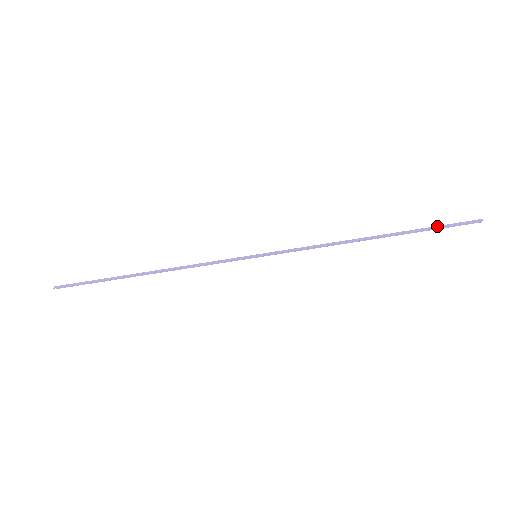
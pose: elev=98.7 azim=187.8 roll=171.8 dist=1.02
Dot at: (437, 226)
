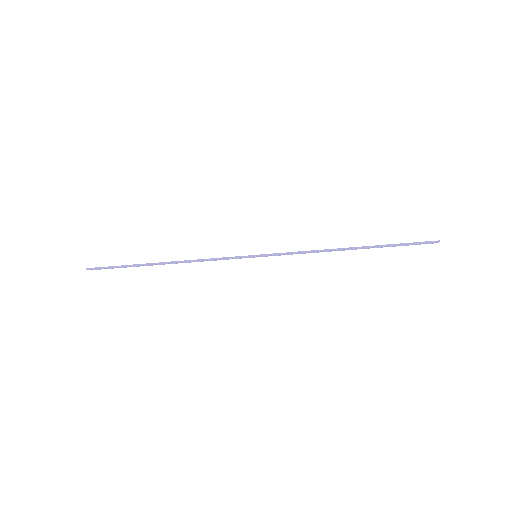
Dot at: (403, 243)
